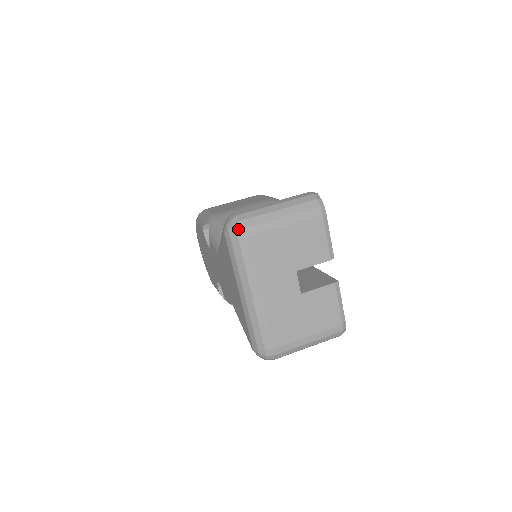
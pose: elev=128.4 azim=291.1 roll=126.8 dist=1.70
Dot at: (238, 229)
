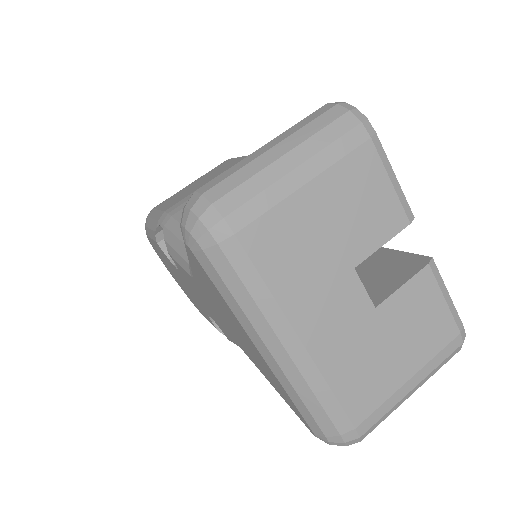
Dot at: (211, 225)
